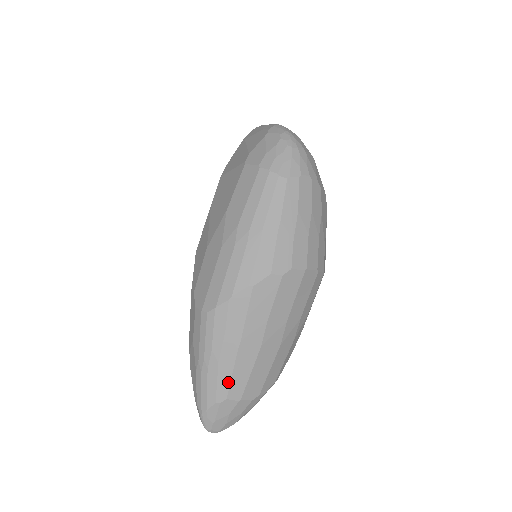
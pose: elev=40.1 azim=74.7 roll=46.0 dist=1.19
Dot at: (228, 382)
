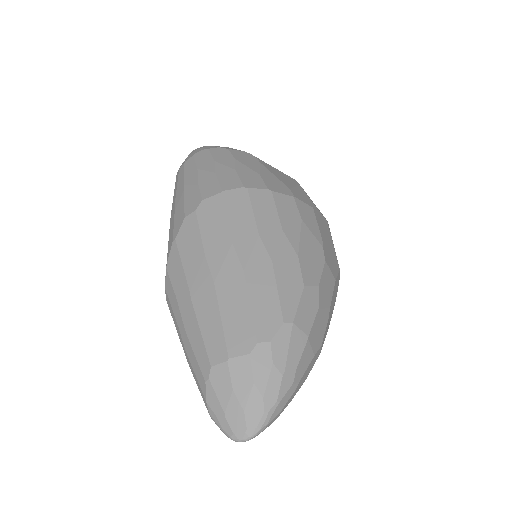
Dot at: (202, 345)
